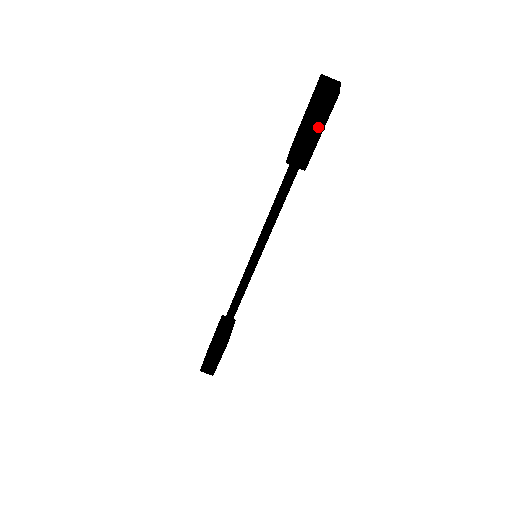
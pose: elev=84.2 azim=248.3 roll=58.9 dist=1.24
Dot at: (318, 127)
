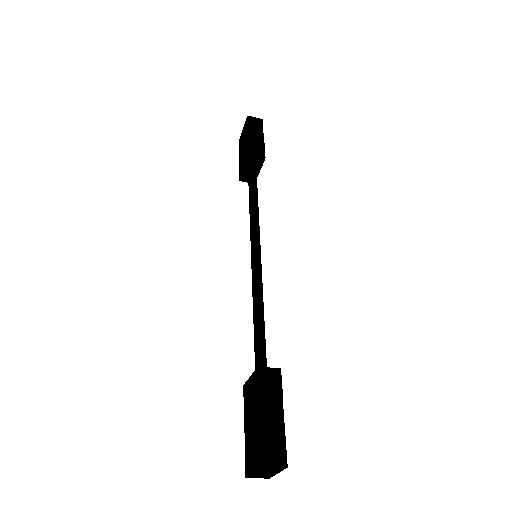
Dot at: occluded
